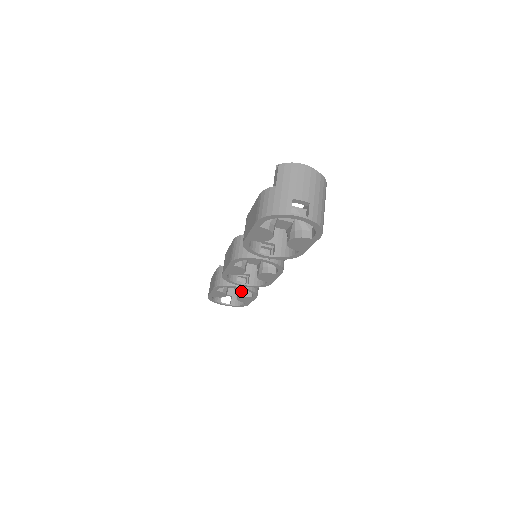
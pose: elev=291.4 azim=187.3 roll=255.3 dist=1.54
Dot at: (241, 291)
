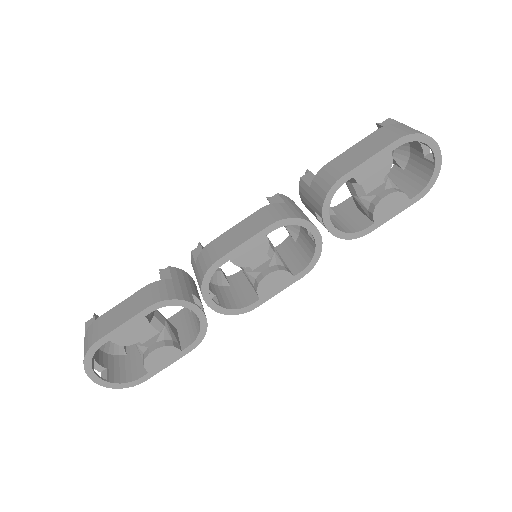
Dot at: (164, 339)
